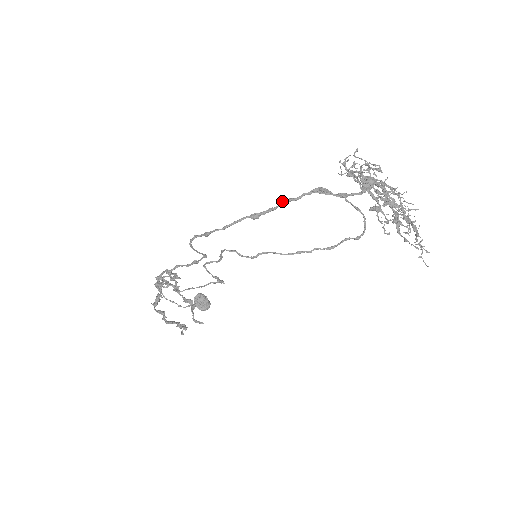
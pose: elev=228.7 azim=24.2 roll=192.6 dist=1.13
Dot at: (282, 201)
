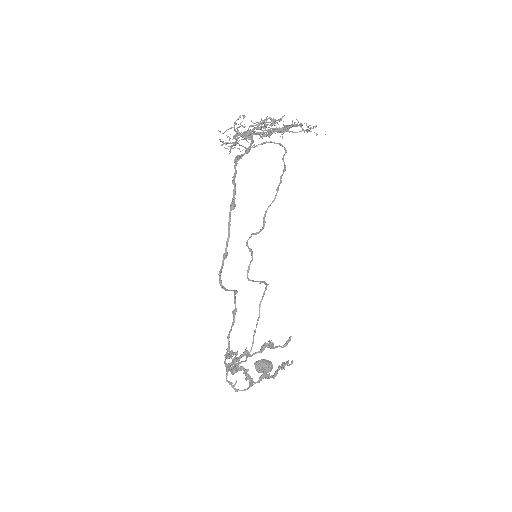
Dot at: (232, 182)
